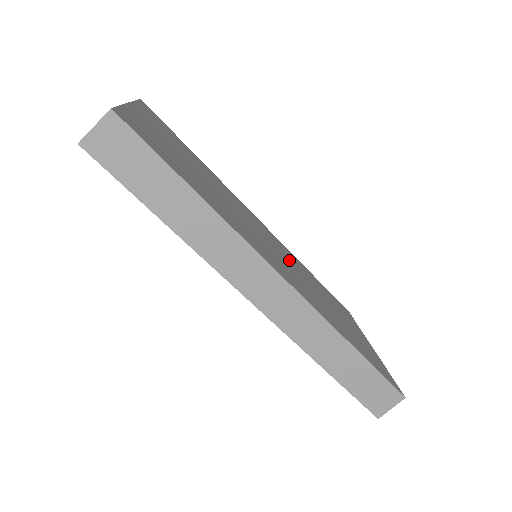
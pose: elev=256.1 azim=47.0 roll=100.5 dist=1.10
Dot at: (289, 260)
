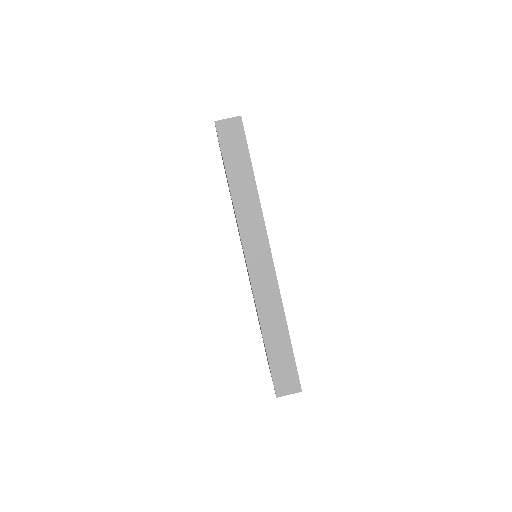
Dot at: occluded
